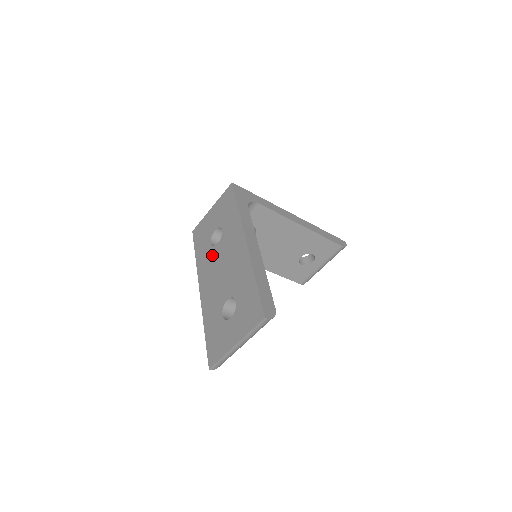
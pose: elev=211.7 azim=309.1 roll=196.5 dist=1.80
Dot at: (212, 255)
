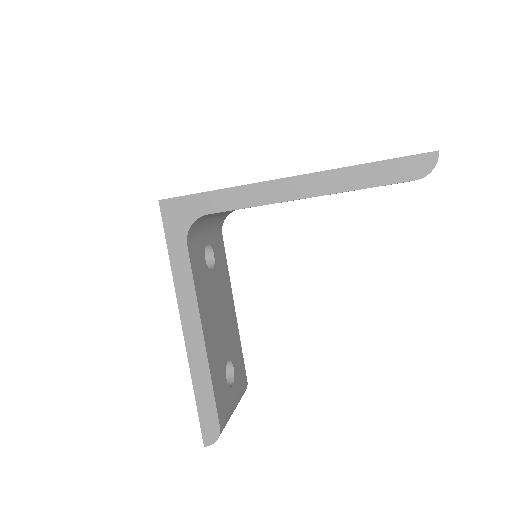
Dot at: occluded
